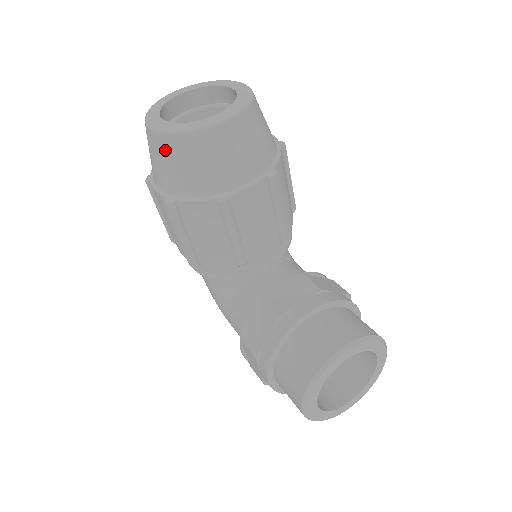
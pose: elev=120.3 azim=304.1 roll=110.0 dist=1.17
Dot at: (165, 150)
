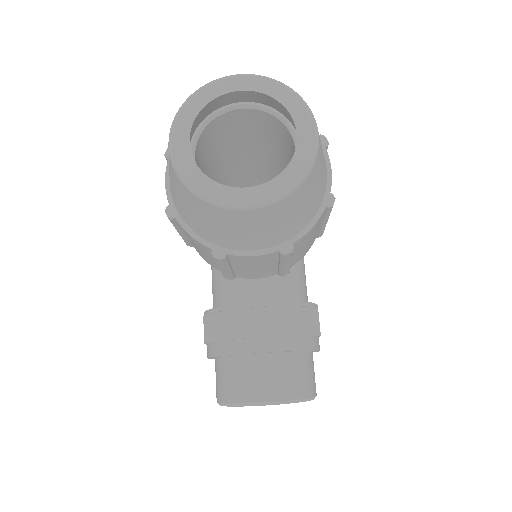
Dot at: (176, 183)
